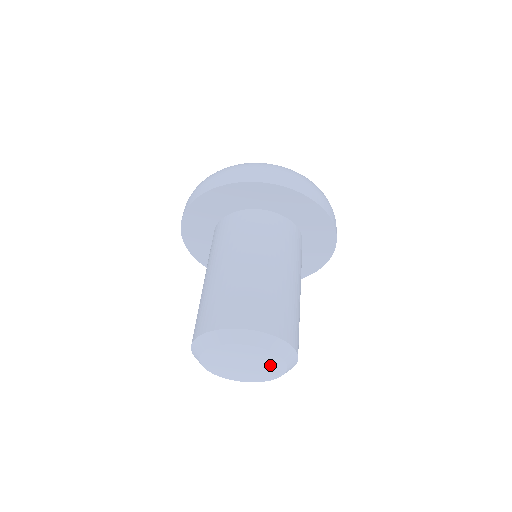
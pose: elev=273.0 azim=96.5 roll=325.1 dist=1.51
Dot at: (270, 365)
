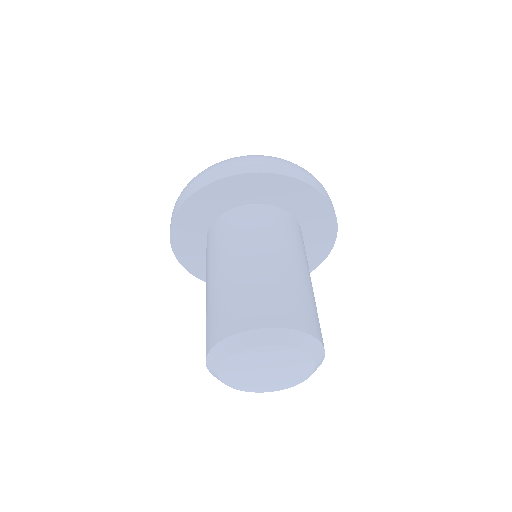
Dot at: (295, 363)
